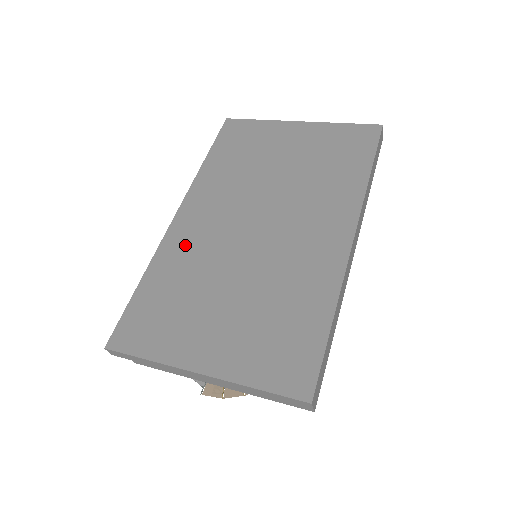
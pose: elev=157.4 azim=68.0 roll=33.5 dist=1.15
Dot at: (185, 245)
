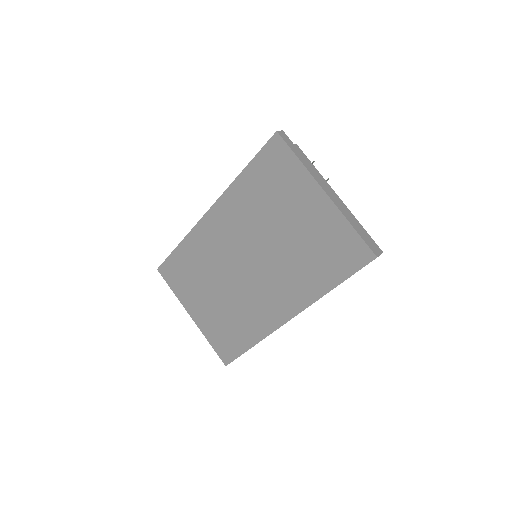
Dot at: (206, 241)
